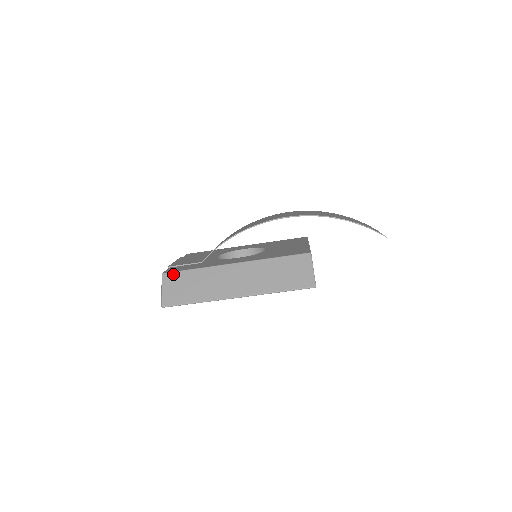
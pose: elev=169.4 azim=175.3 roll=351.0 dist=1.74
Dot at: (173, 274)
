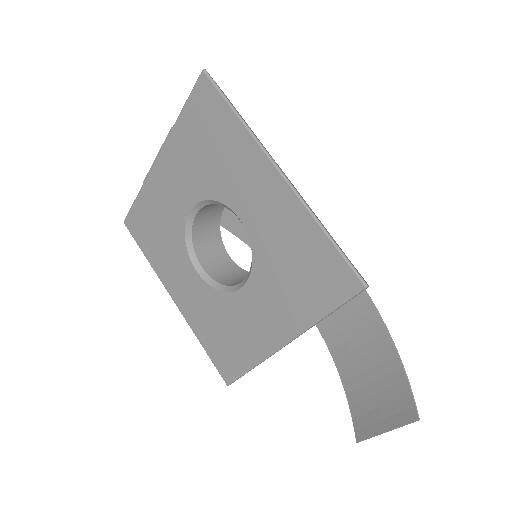
Dot at: occluded
